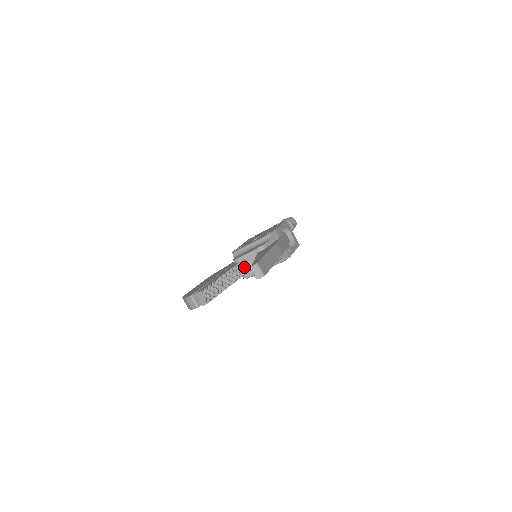
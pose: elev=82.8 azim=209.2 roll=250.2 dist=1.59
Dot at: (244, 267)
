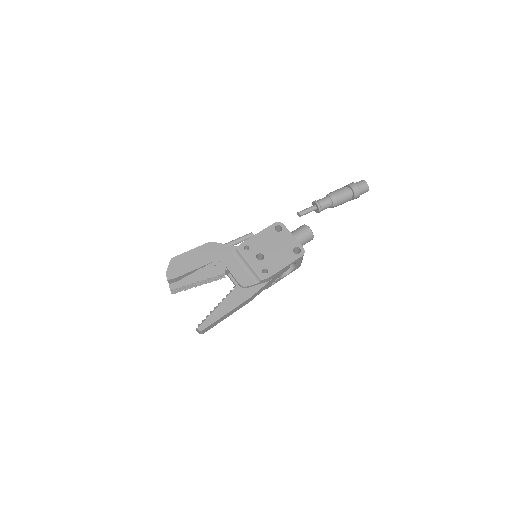
Dot at: occluded
